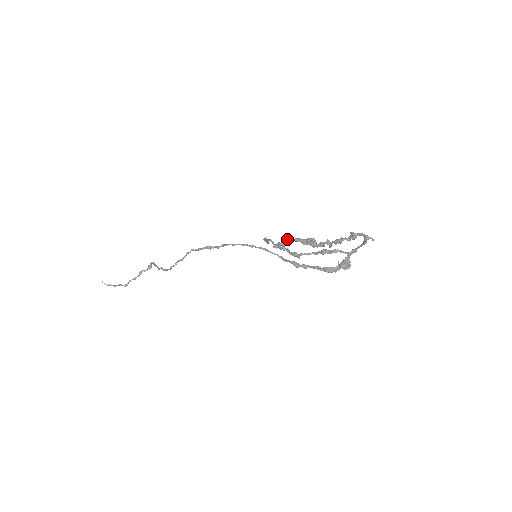
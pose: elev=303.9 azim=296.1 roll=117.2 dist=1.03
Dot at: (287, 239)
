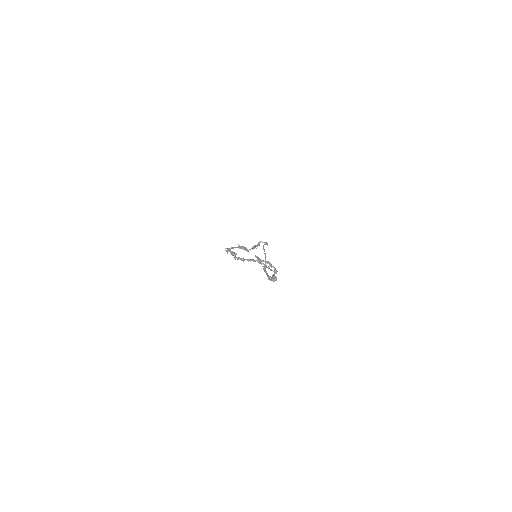
Dot at: (228, 249)
